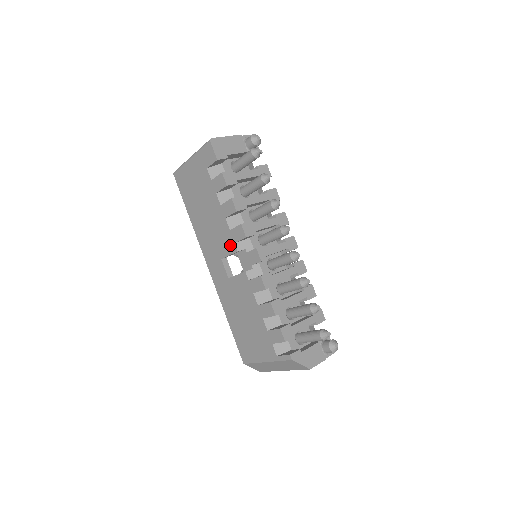
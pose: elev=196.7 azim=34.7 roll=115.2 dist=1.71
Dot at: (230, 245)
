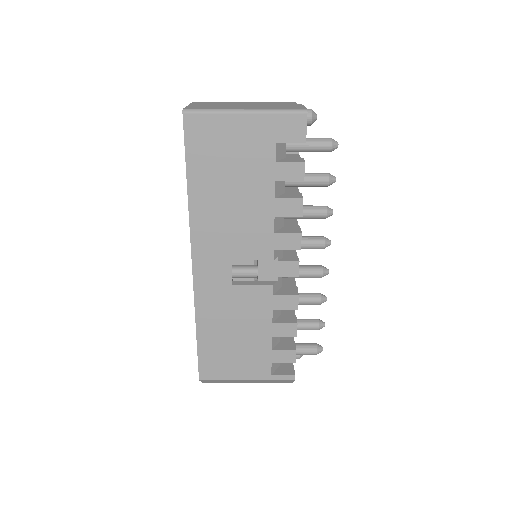
Dot at: (263, 249)
